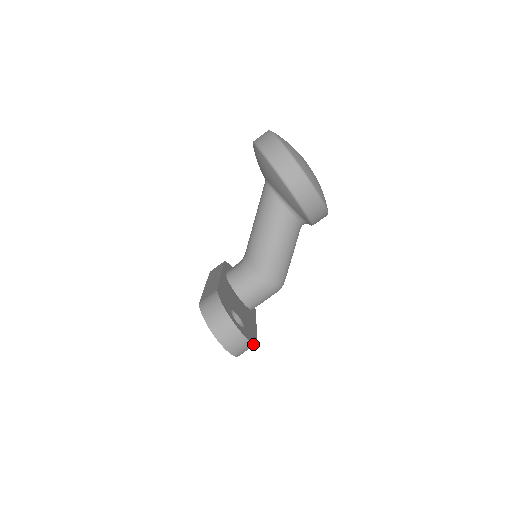
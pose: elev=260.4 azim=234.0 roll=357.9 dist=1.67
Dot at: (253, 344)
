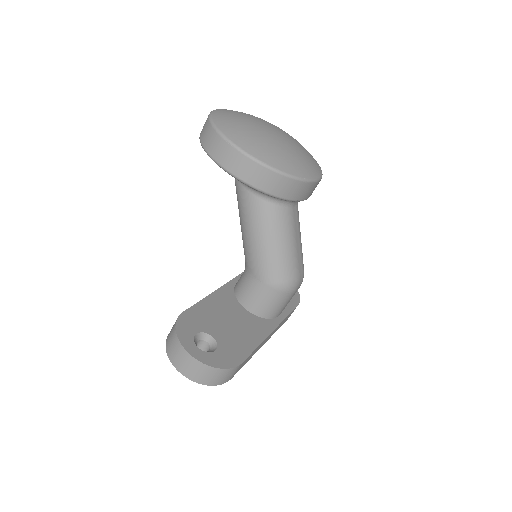
Dot at: (225, 369)
